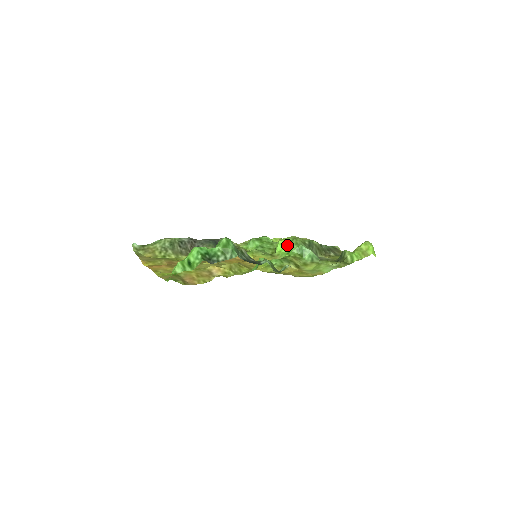
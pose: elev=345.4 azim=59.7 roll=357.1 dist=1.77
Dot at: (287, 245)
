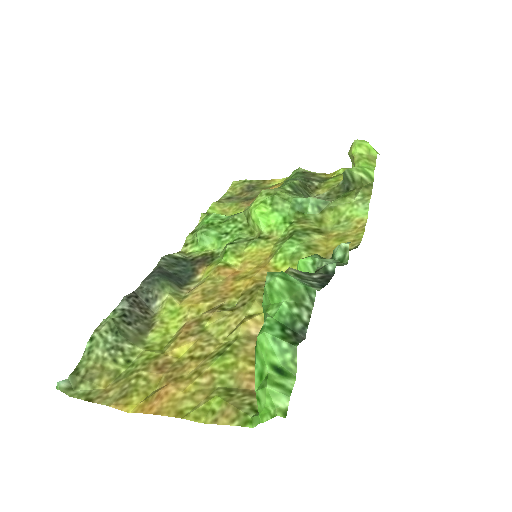
Dot at: (271, 210)
